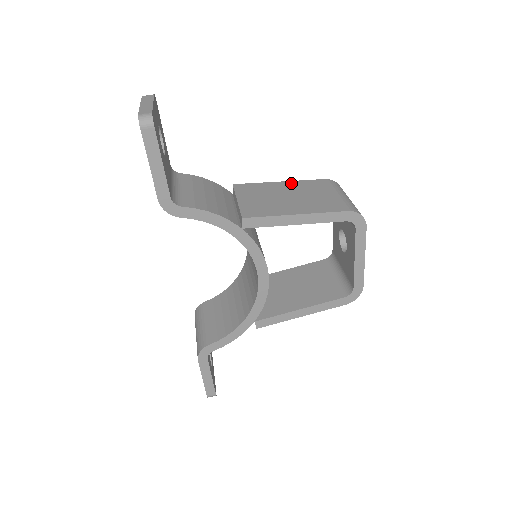
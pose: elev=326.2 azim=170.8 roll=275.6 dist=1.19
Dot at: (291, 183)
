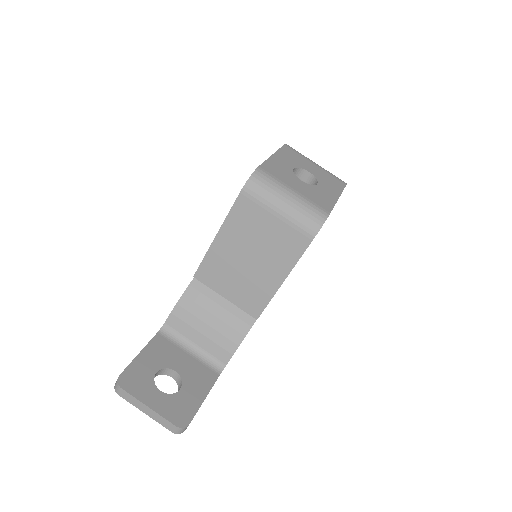
Dot at: (226, 232)
